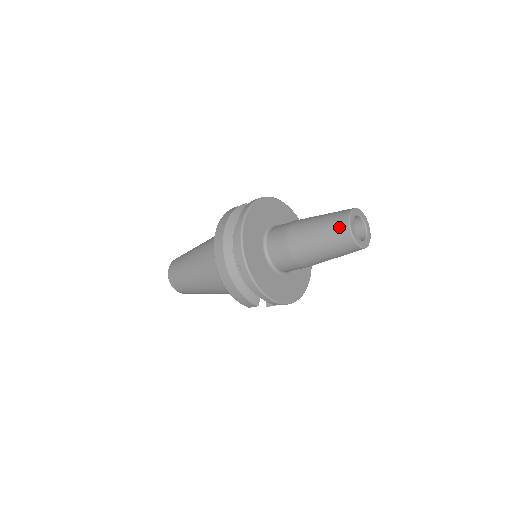
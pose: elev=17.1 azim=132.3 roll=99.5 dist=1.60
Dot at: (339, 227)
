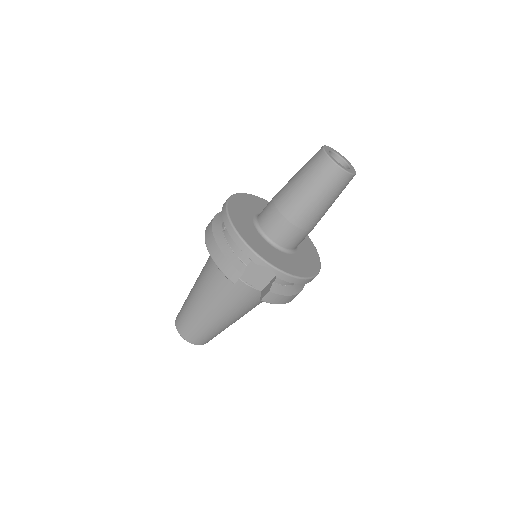
Dot at: (315, 155)
